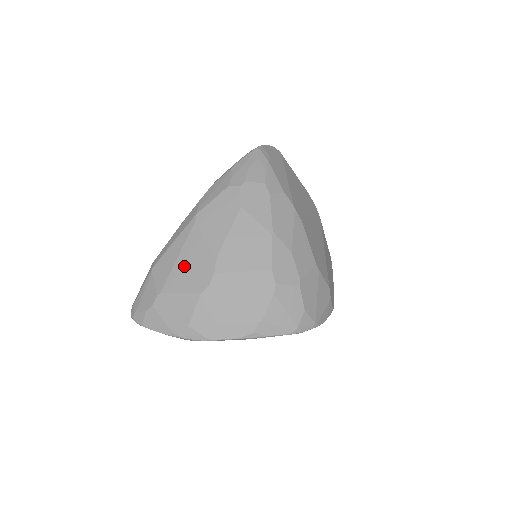
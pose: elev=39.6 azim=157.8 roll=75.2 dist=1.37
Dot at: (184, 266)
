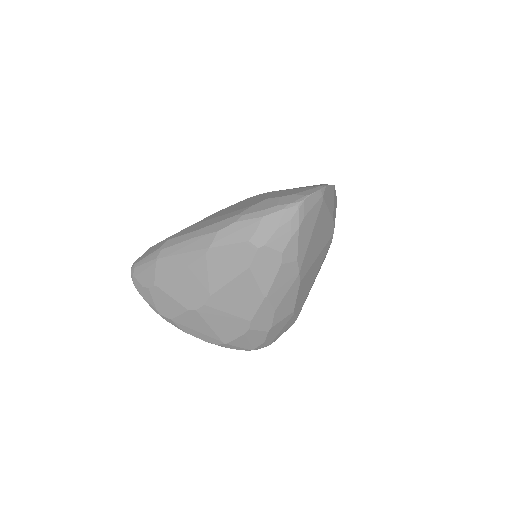
Dot at: (183, 282)
